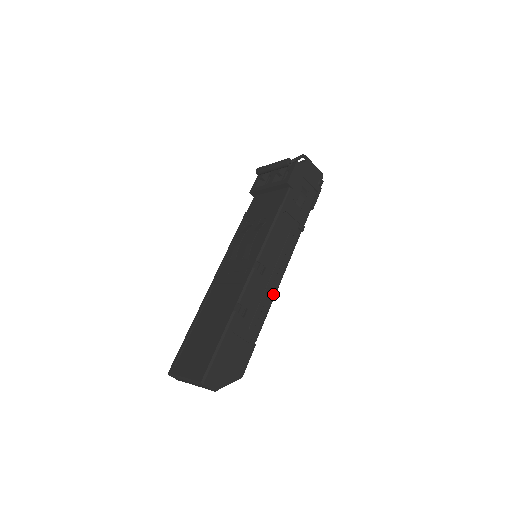
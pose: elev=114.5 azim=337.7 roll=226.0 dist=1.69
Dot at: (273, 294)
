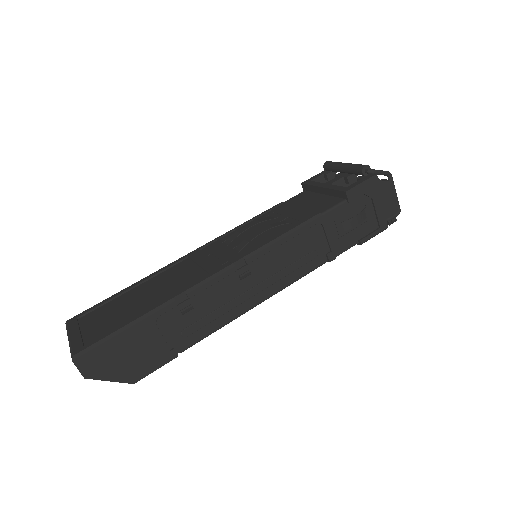
Dot at: (241, 311)
